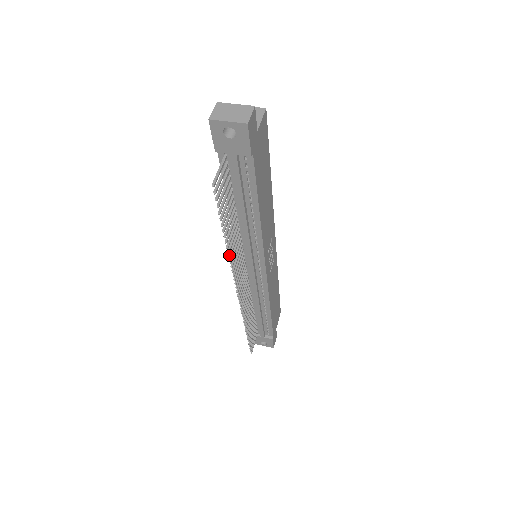
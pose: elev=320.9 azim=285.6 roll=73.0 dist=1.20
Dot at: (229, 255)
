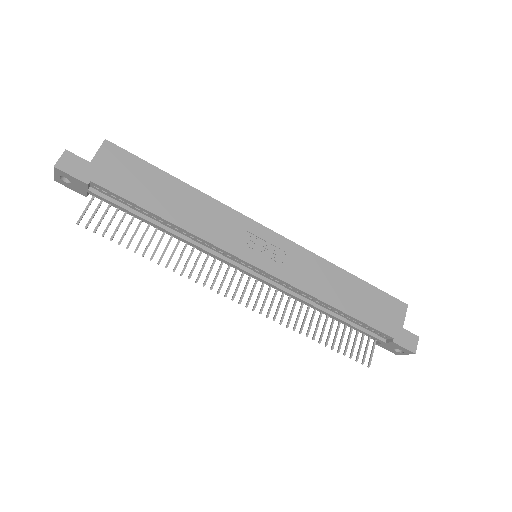
Dot at: (173, 269)
